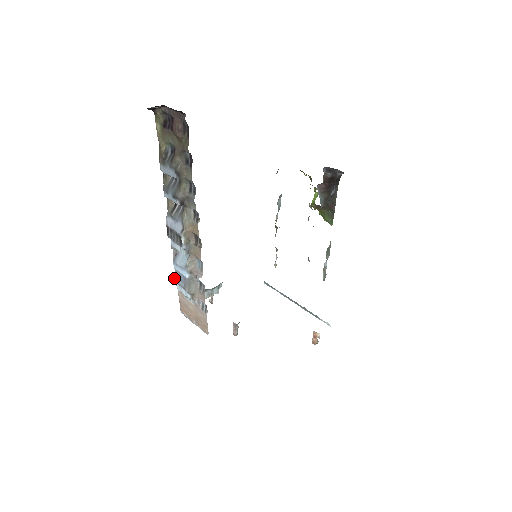
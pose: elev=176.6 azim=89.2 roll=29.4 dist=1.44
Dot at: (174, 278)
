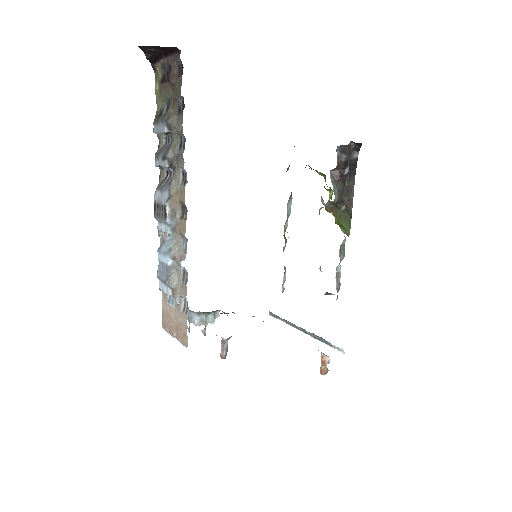
Dot at: (157, 274)
